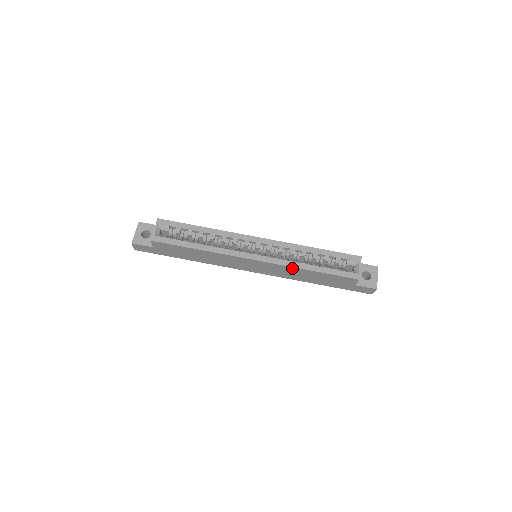
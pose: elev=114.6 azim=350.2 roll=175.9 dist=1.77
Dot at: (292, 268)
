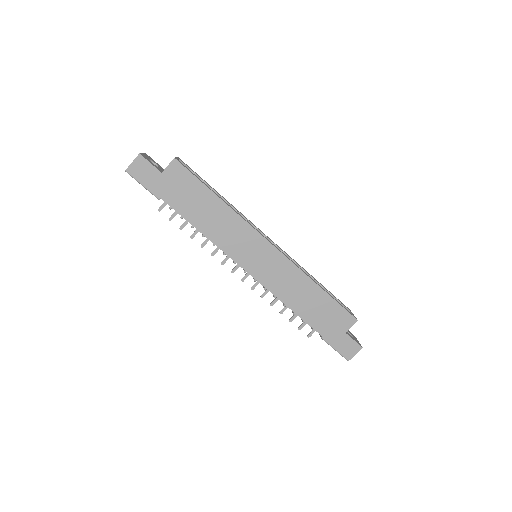
Dot at: (301, 275)
